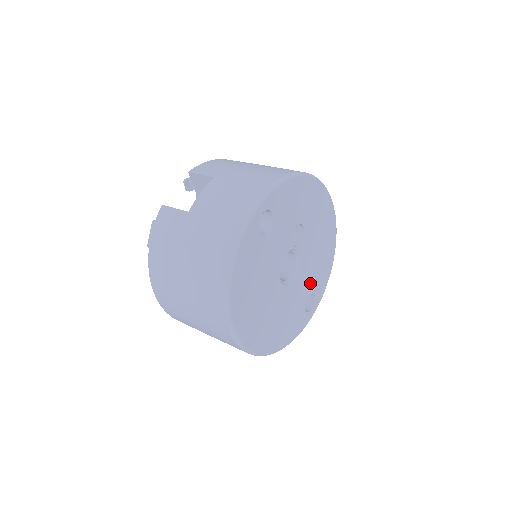
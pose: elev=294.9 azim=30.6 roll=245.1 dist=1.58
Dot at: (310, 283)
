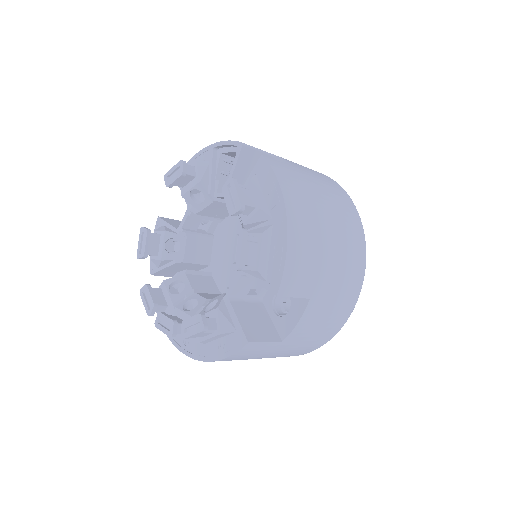
Dot at: occluded
